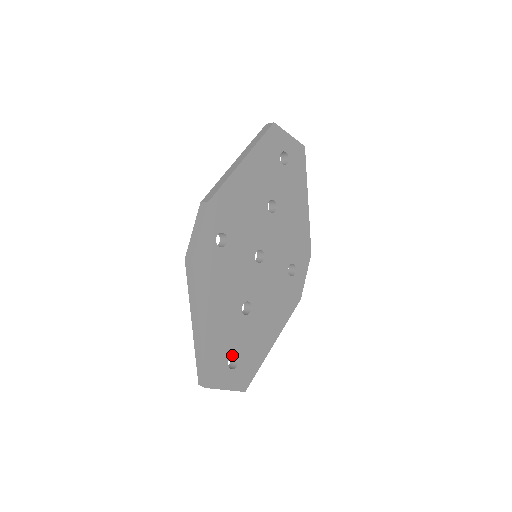
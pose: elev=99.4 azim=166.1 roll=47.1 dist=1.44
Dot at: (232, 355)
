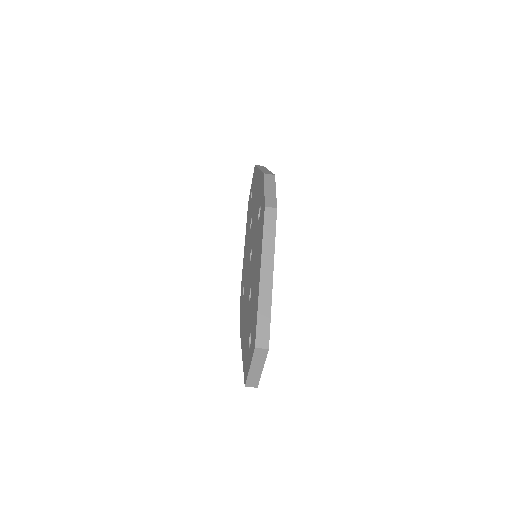
Dot at: occluded
